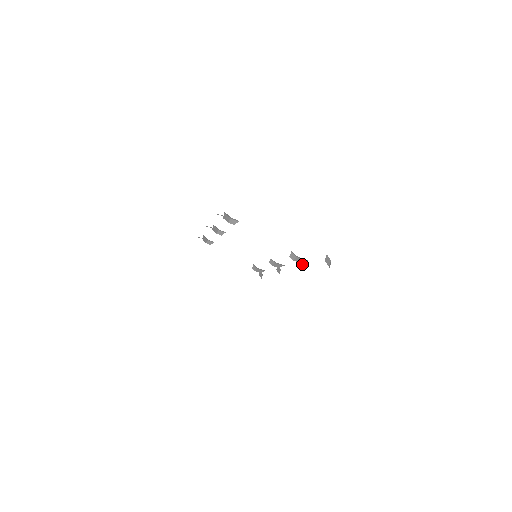
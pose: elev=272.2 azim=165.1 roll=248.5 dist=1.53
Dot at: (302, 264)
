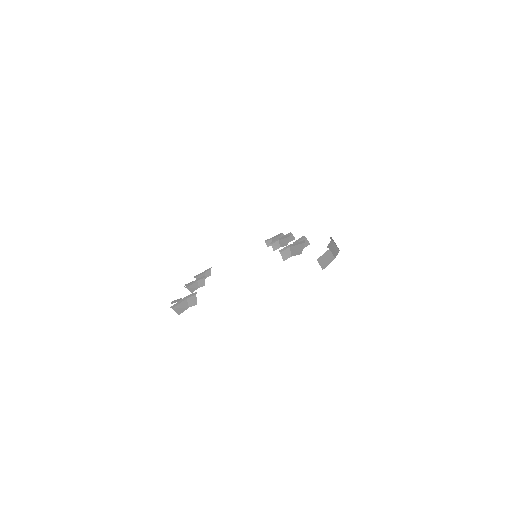
Dot at: (304, 237)
